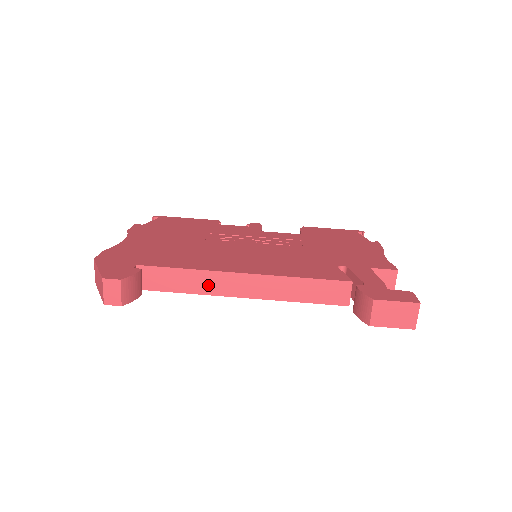
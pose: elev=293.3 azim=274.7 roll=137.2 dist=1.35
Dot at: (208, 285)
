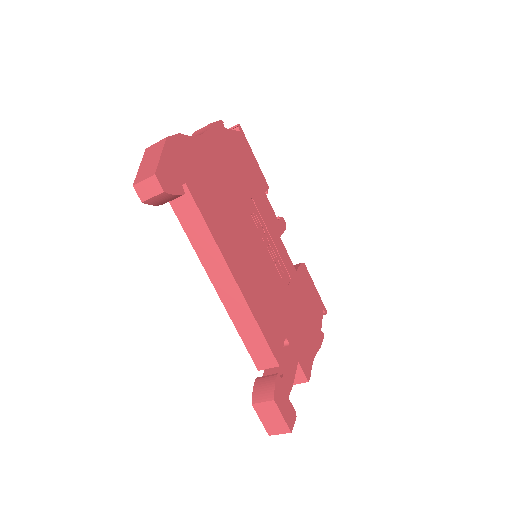
Dot at: (207, 254)
